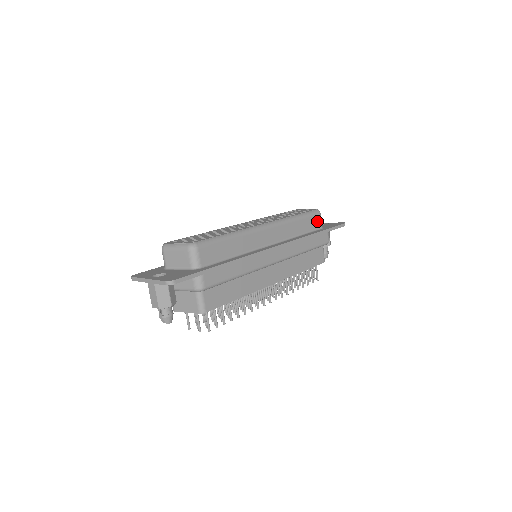
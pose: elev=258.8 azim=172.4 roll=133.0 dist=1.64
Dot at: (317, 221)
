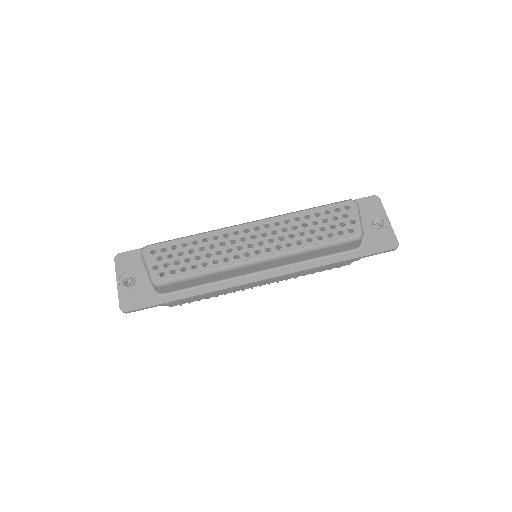
Dot at: (350, 245)
